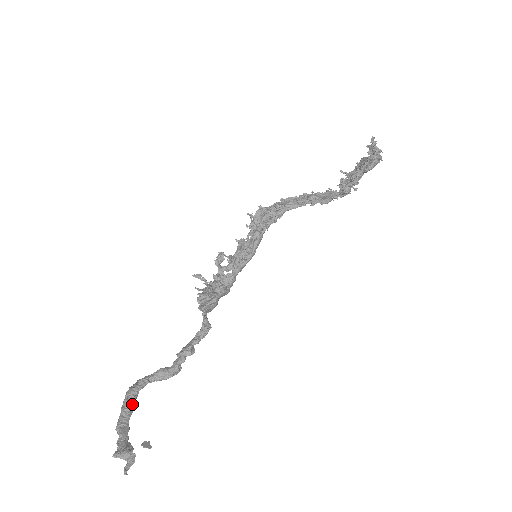
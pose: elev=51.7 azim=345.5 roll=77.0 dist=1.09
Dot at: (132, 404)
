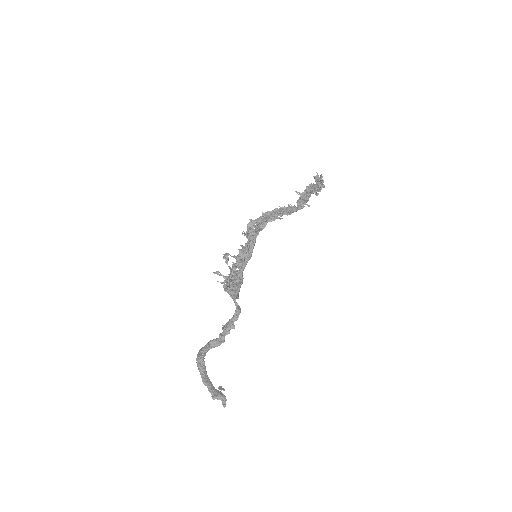
Dot at: (205, 366)
